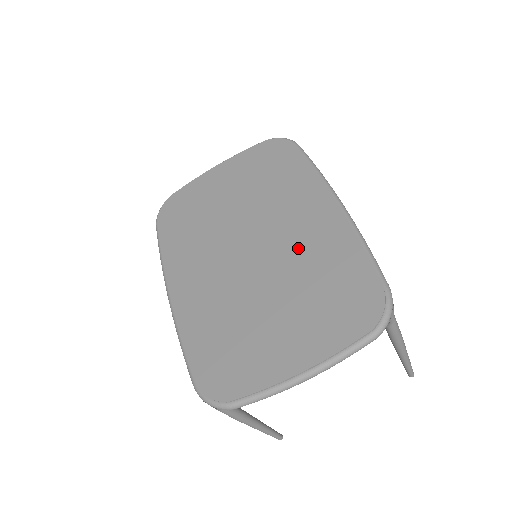
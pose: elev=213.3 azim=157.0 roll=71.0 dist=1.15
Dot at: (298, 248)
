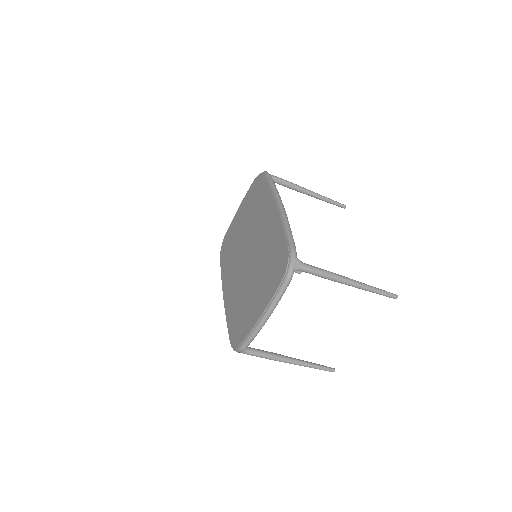
Dot at: (262, 243)
